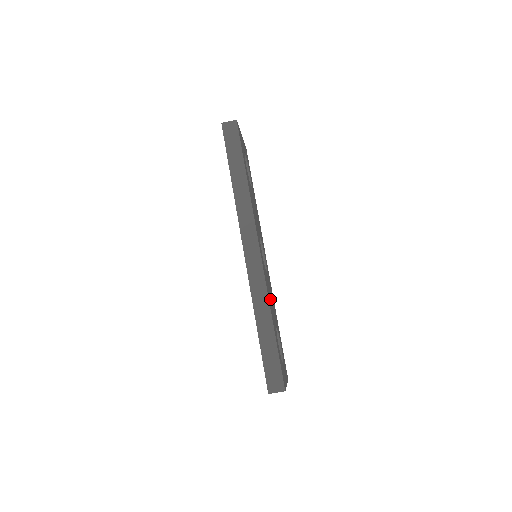
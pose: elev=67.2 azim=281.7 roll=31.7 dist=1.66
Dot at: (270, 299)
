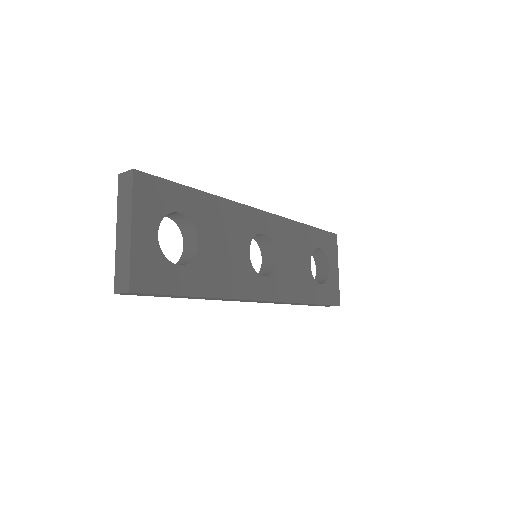
Dot at: (295, 278)
